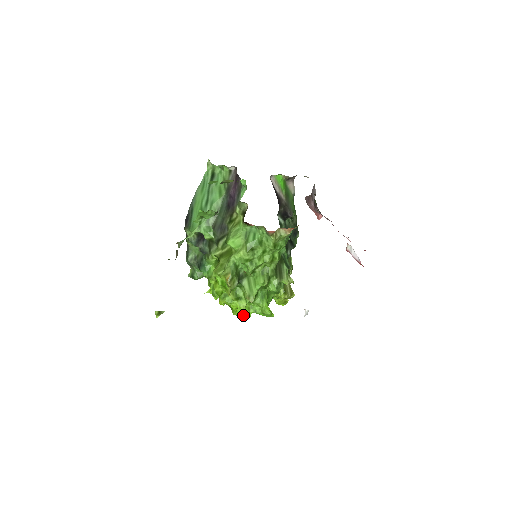
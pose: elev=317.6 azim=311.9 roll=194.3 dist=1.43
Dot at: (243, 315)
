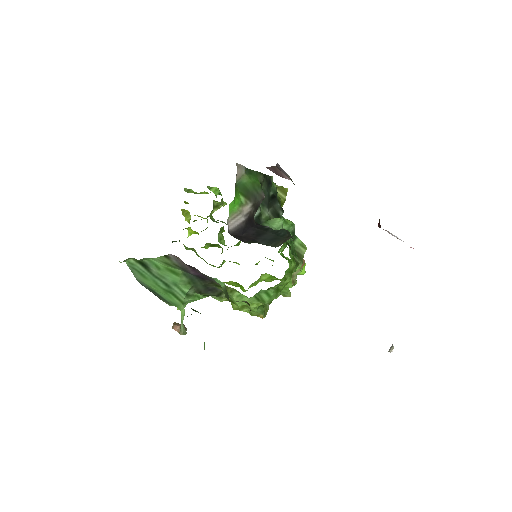
Dot at: occluded
